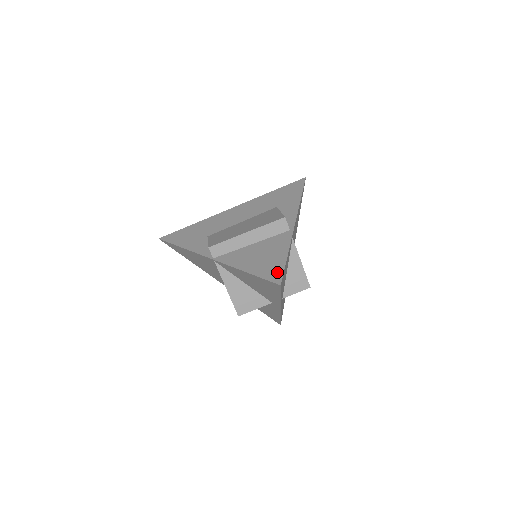
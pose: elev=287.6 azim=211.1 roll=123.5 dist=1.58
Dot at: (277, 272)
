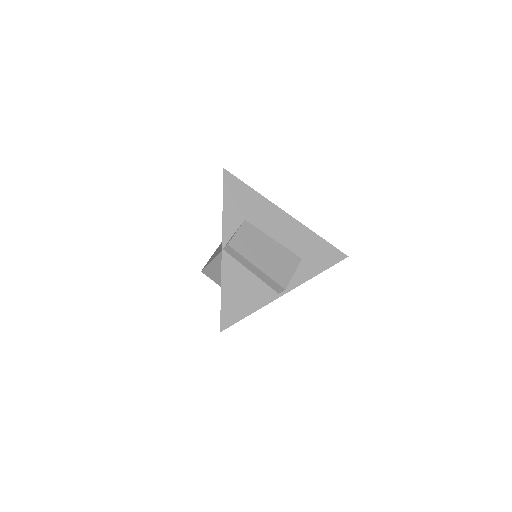
Dot at: (231, 319)
